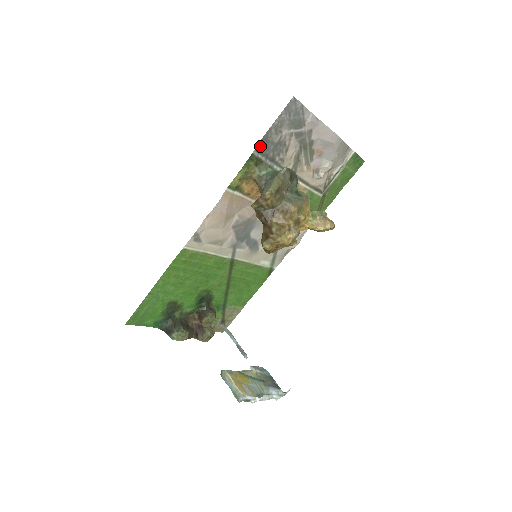
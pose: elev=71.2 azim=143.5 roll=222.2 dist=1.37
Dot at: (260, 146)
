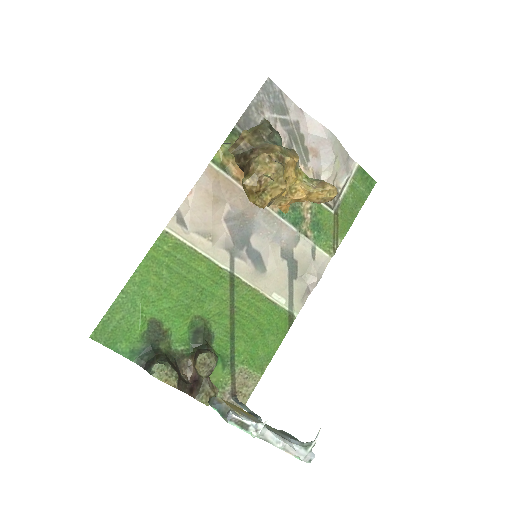
Dot at: (242, 123)
